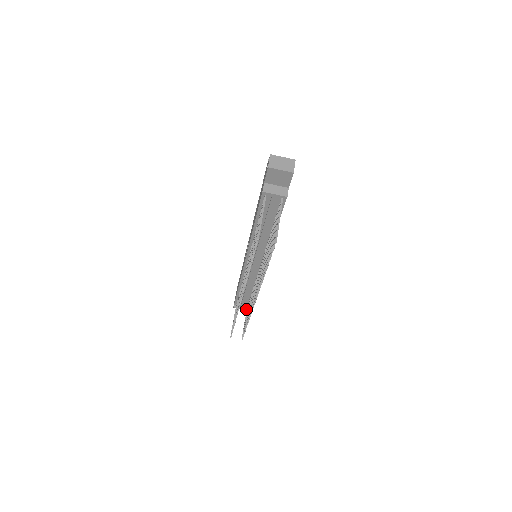
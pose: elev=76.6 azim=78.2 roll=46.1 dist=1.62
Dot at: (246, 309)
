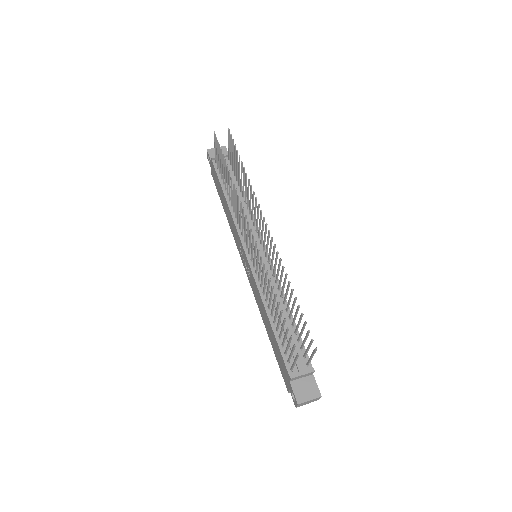
Dot at: (308, 370)
